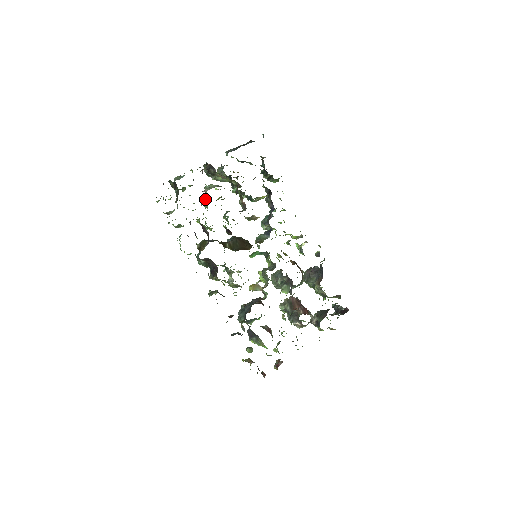
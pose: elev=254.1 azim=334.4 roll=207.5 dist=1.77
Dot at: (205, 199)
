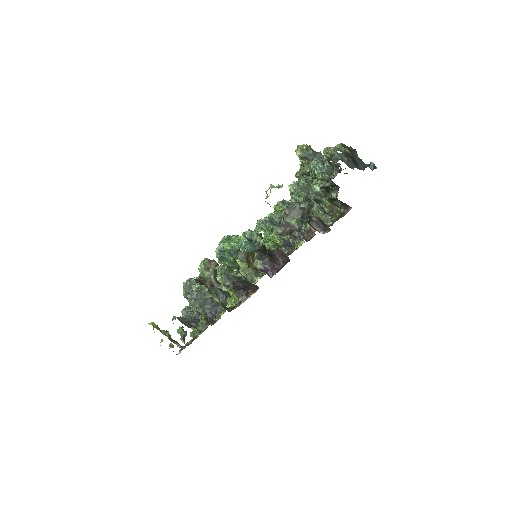
Dot at: occluded
